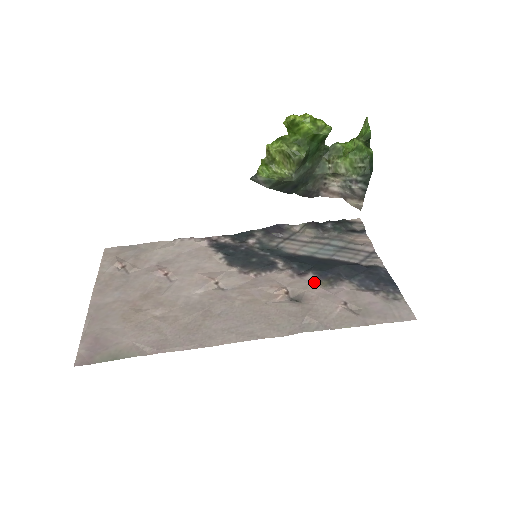
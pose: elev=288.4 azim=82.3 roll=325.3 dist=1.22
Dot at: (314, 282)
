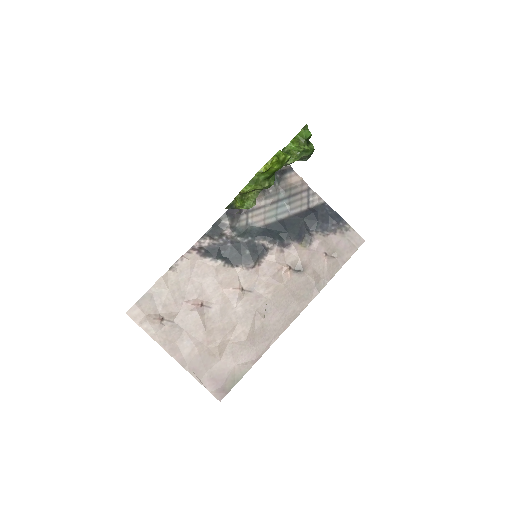
Dot at: (298, 248)
